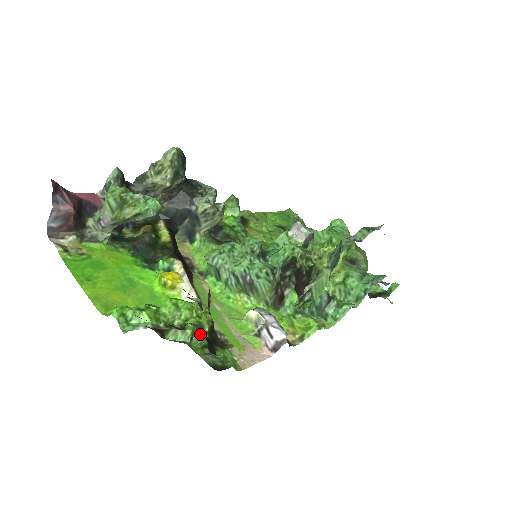
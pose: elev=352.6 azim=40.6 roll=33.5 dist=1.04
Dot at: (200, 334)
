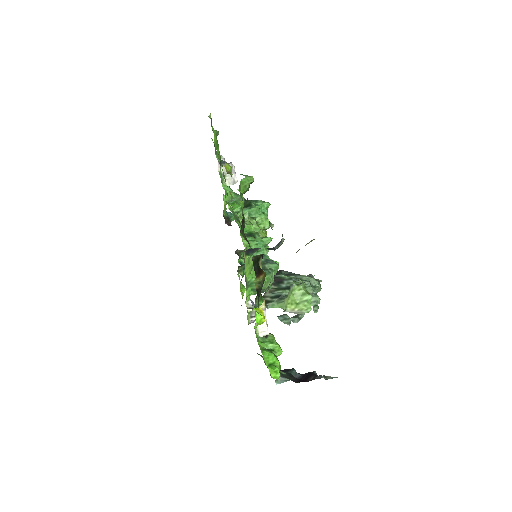
Dot at: occluded
